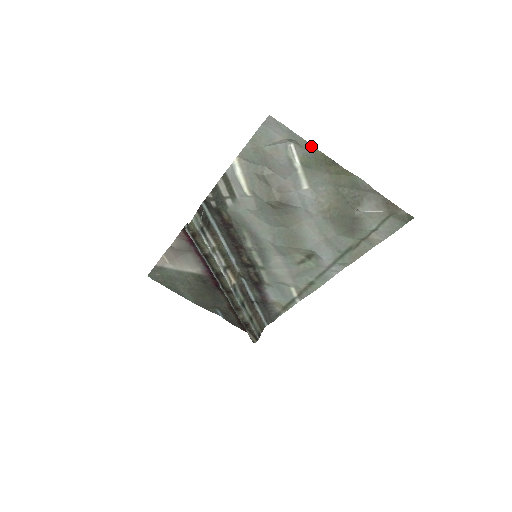
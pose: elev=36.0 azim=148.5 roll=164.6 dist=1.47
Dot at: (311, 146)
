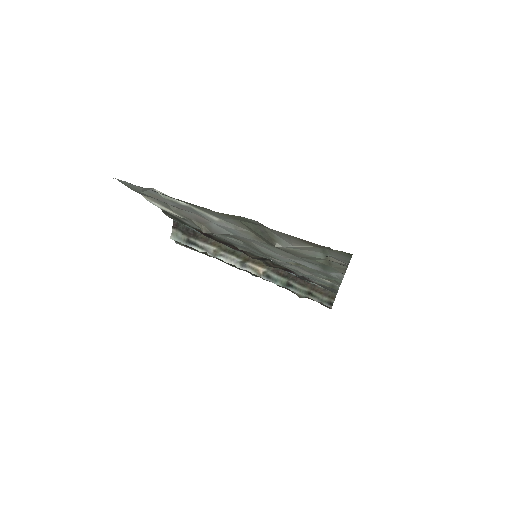
Dot at: (166, 195)
